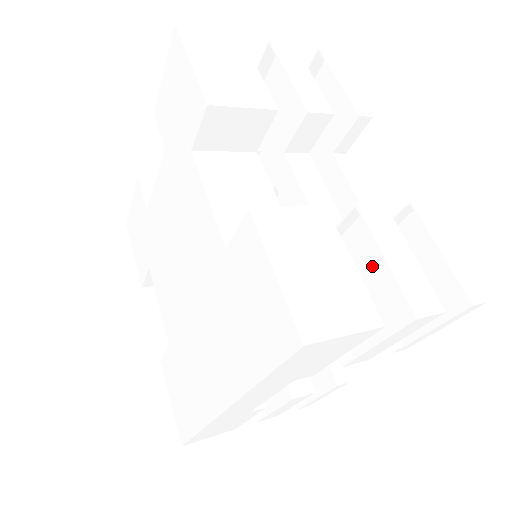
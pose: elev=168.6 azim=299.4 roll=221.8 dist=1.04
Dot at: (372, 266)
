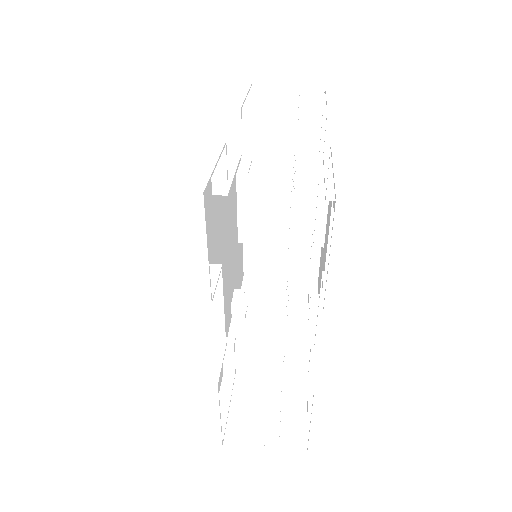
Dot at: occluded
